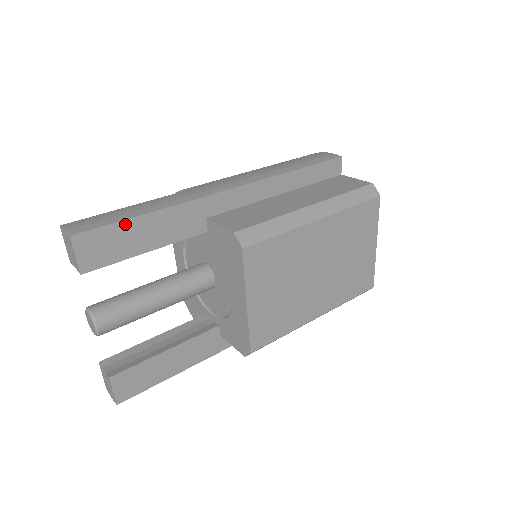
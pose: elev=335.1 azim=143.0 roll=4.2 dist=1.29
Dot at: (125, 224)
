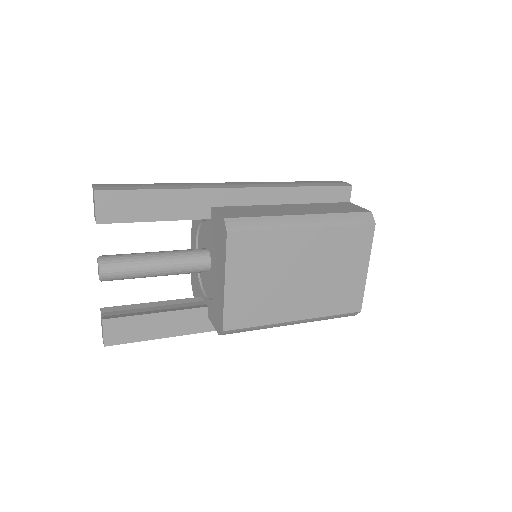
Dot at: (140, 193)
